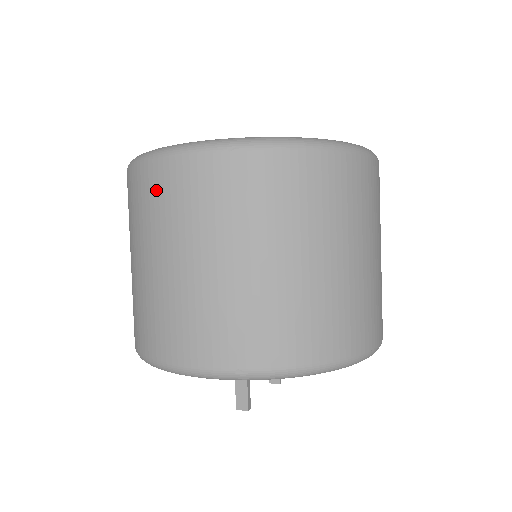
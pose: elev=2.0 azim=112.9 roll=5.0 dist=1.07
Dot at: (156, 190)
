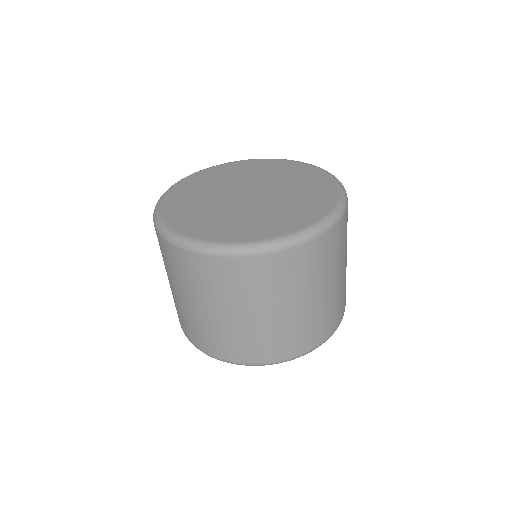
Dot at: (170, 258)
